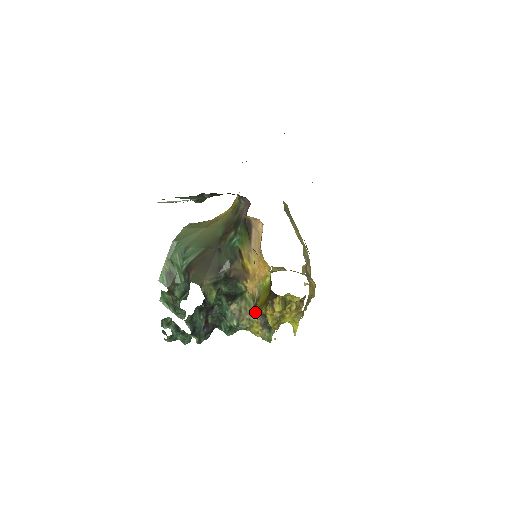
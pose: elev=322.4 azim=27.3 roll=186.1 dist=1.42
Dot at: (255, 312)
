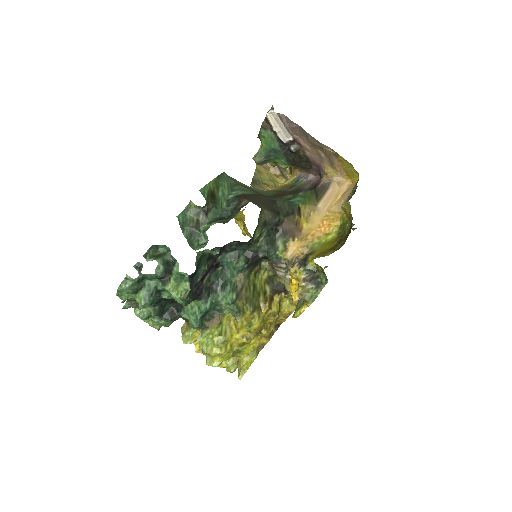
Dot at: (301, 266)
